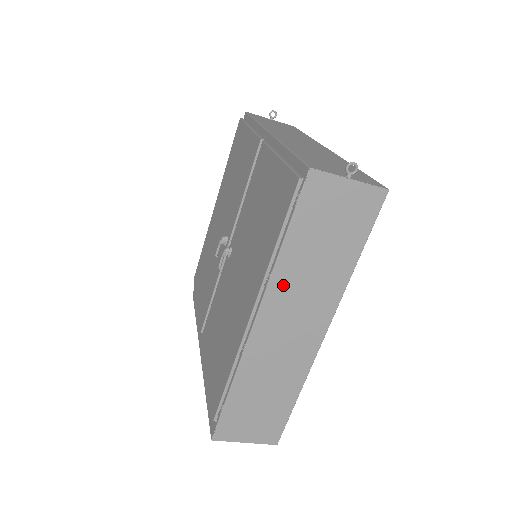
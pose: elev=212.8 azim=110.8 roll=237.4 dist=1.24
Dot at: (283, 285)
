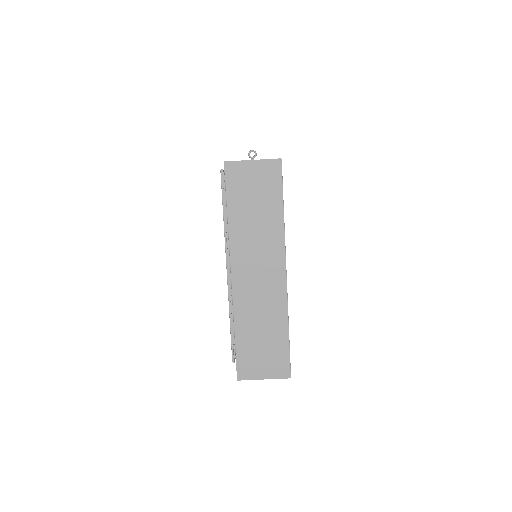
Dot at: (239, 243)
